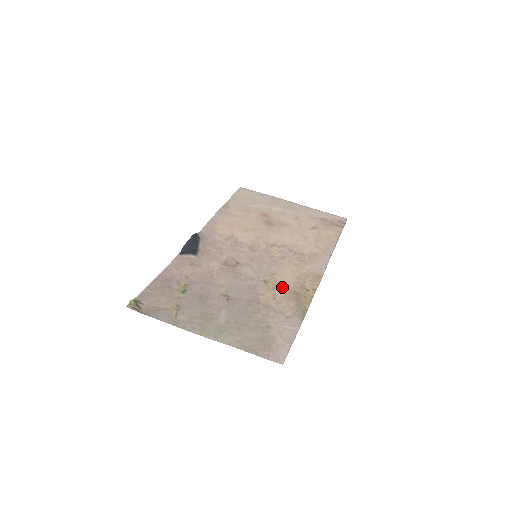
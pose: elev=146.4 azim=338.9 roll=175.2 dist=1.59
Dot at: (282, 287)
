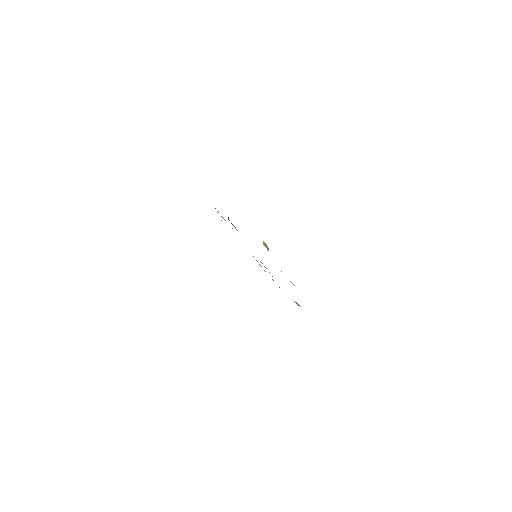
Dot at: occluded
